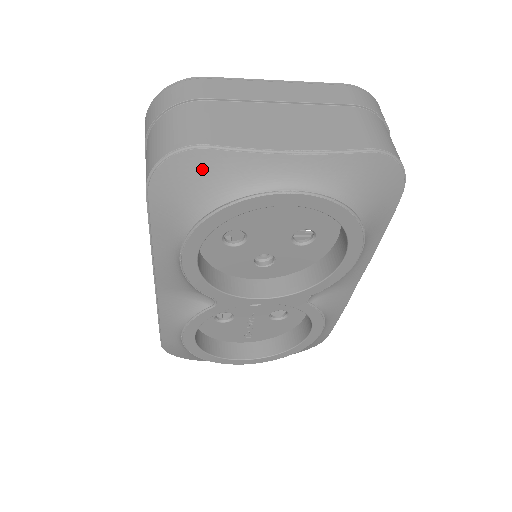
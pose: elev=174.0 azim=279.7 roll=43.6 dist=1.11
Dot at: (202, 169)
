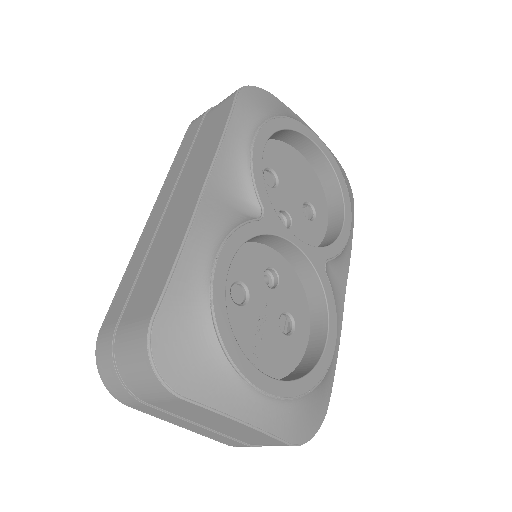
Dot at: (272, 101)
